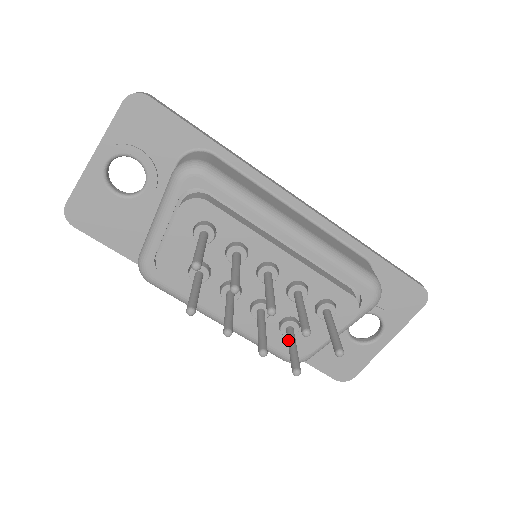
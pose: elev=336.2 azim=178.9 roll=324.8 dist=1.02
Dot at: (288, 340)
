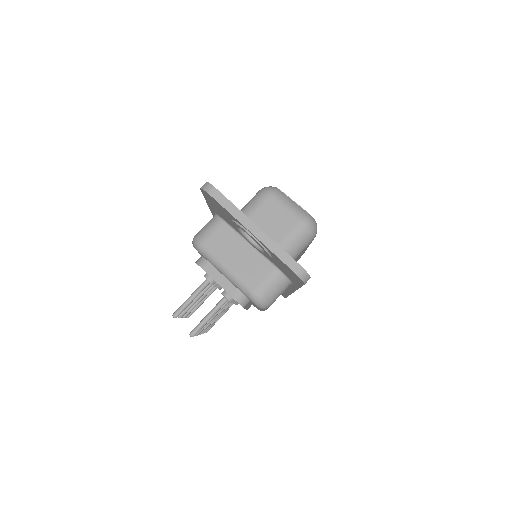
Dot at: (206, 296)
